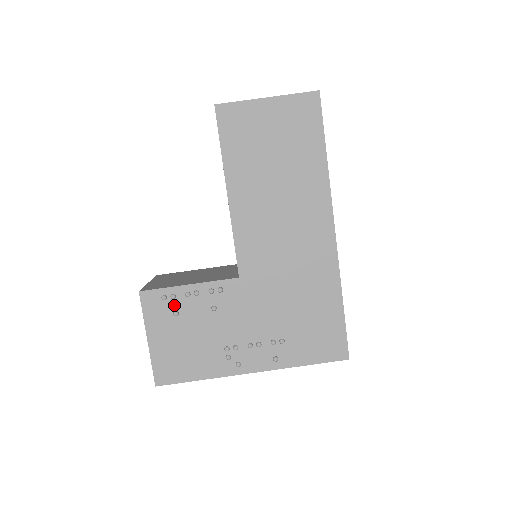
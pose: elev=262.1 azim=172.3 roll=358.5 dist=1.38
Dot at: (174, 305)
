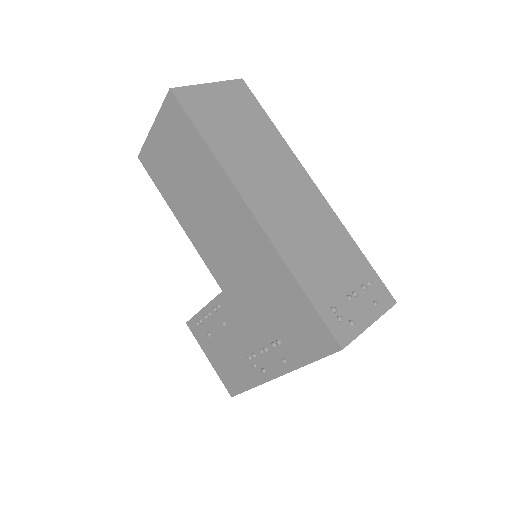
Dot at: (205, 328)
